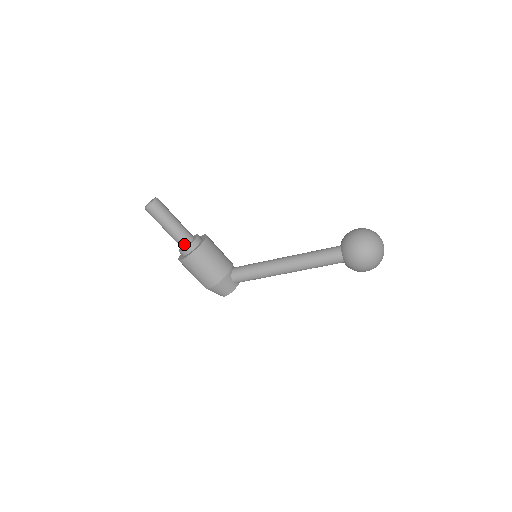
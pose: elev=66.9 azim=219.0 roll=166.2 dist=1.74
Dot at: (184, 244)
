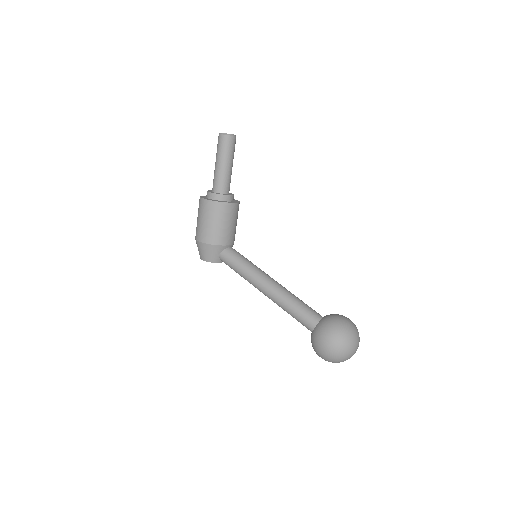
Dot at: (217, 189)
